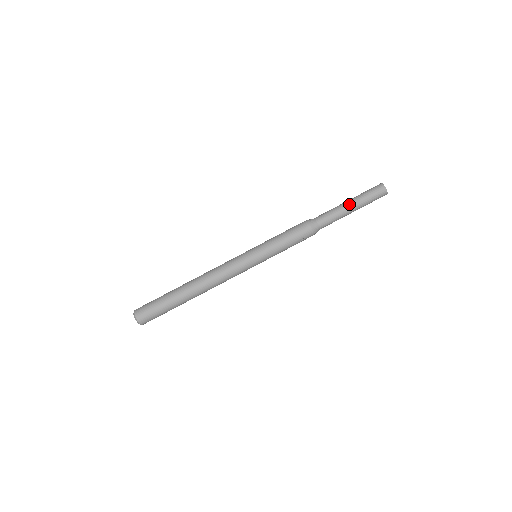
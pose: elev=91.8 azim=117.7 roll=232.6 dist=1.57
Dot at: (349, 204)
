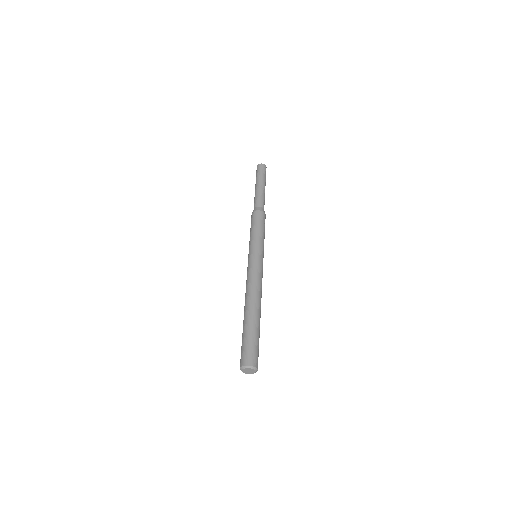
Dot at: (260, 185)
